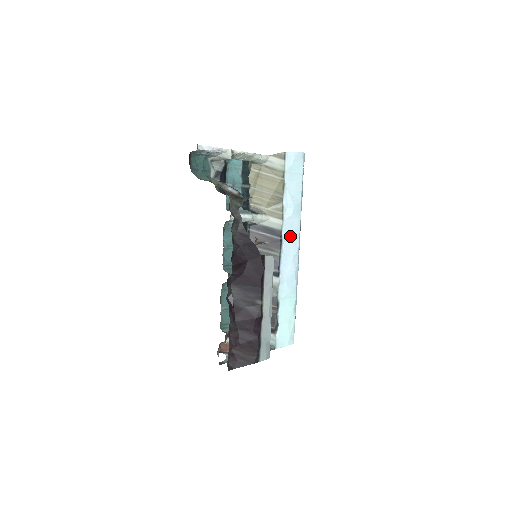
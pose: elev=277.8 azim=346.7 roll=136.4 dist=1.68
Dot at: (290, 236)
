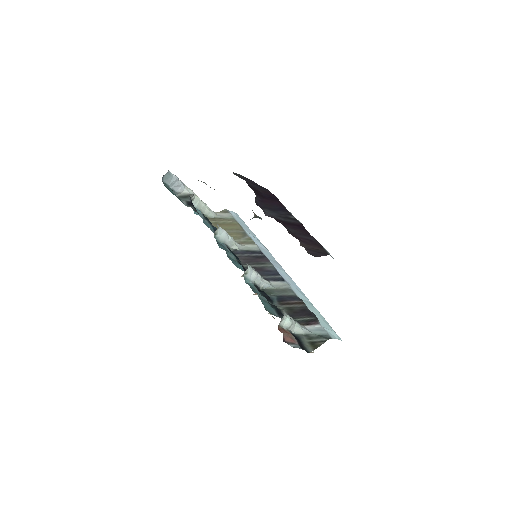
Dot at: (270, 258)
